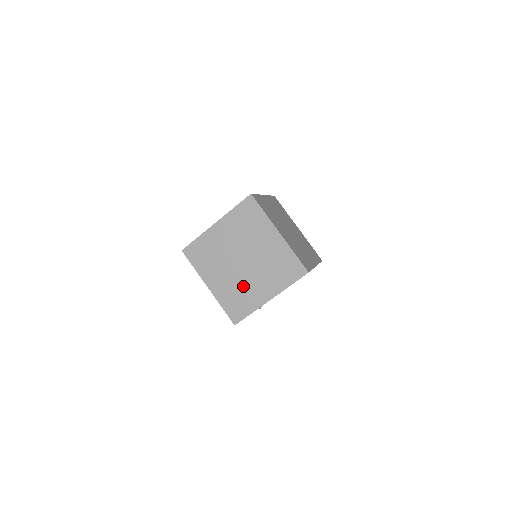
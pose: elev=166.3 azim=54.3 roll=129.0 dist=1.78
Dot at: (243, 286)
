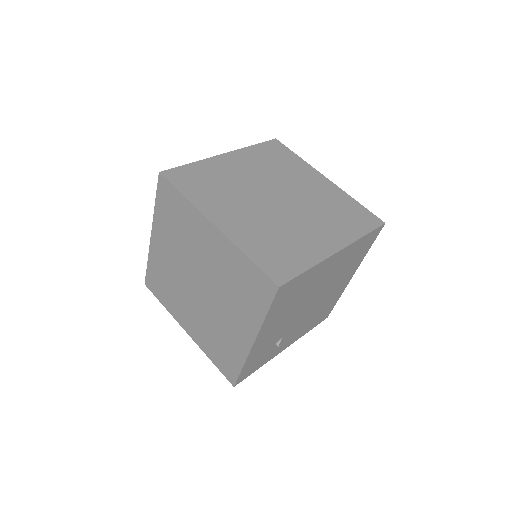
Dot at: (216, 325)
